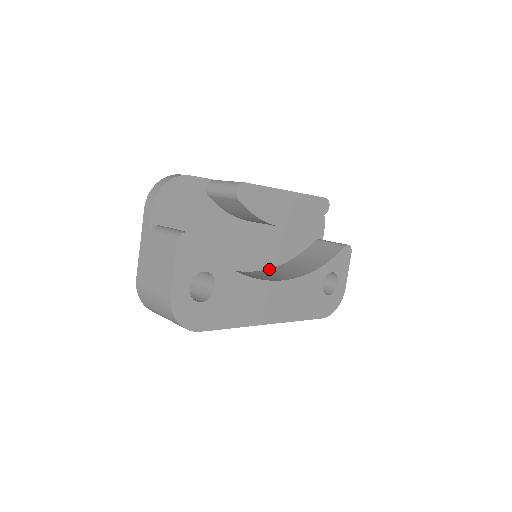
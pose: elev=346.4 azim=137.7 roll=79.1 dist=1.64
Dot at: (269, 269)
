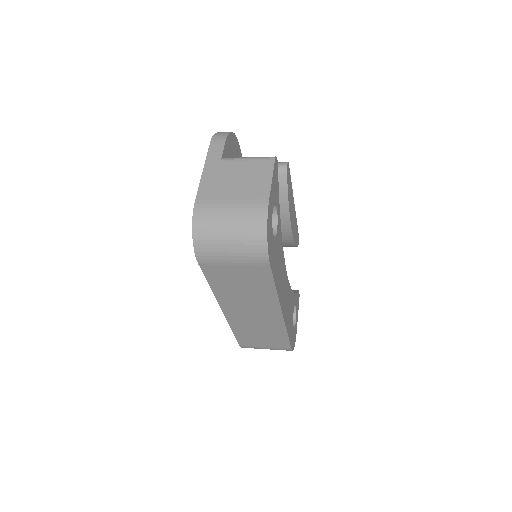
Dot at: occluded
